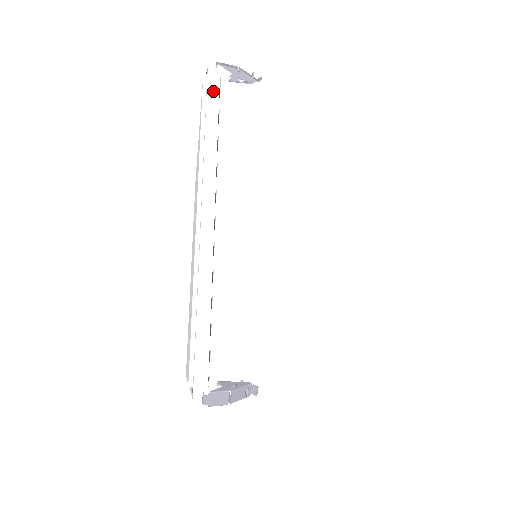
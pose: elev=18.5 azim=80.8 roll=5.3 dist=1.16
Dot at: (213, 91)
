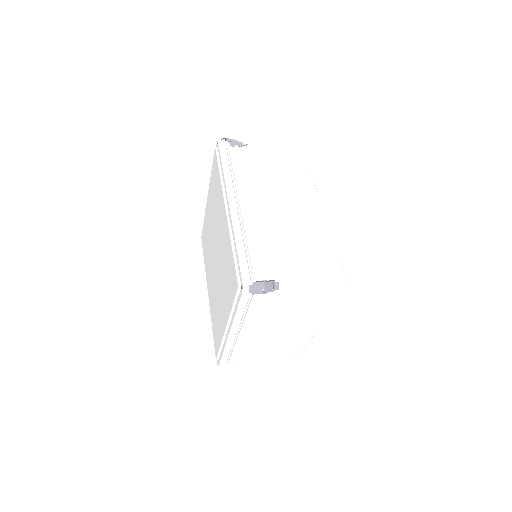
Dot at: (223, 150)
